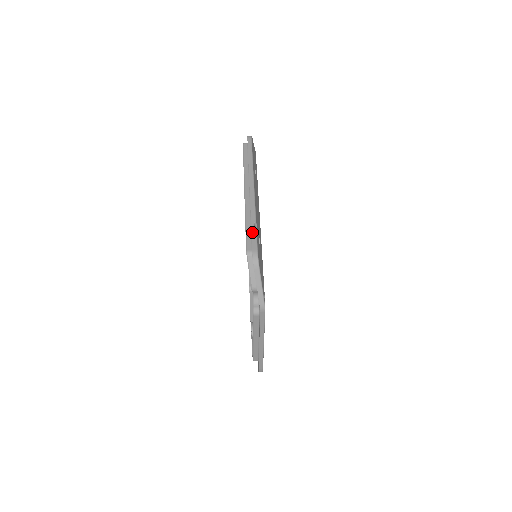
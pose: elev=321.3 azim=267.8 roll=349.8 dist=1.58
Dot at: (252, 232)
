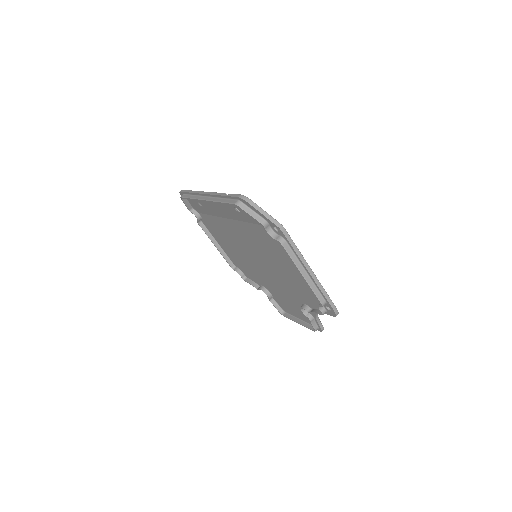
Dot at: (228, 196)
